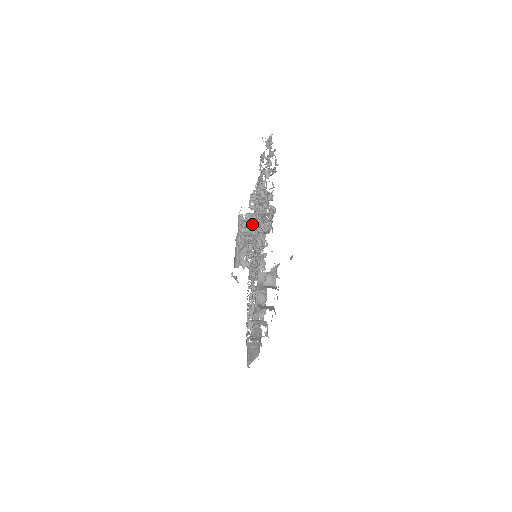
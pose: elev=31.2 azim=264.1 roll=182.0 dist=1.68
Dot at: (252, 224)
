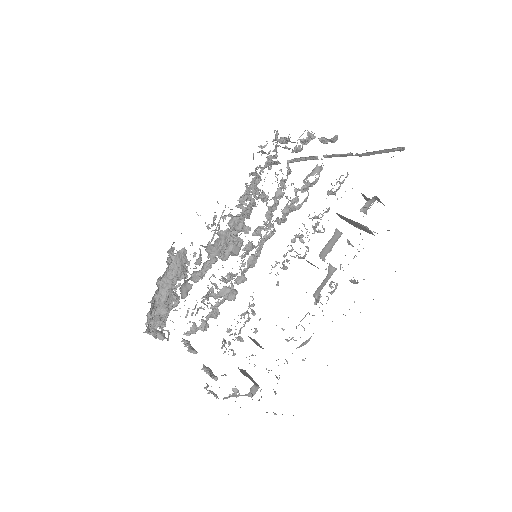
Dot at: occluded
